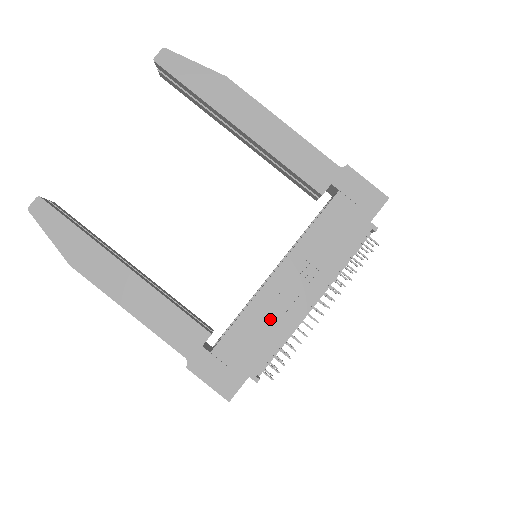
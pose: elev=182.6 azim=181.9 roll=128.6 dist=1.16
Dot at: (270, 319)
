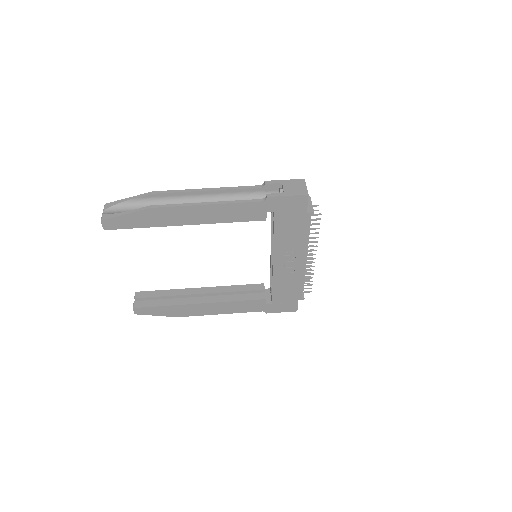
Dot at: (289, 279)
